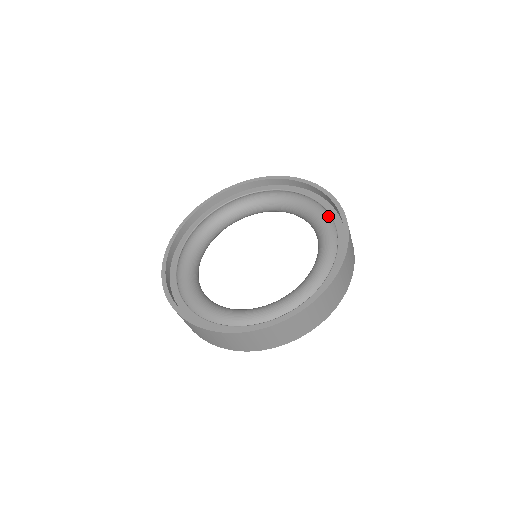
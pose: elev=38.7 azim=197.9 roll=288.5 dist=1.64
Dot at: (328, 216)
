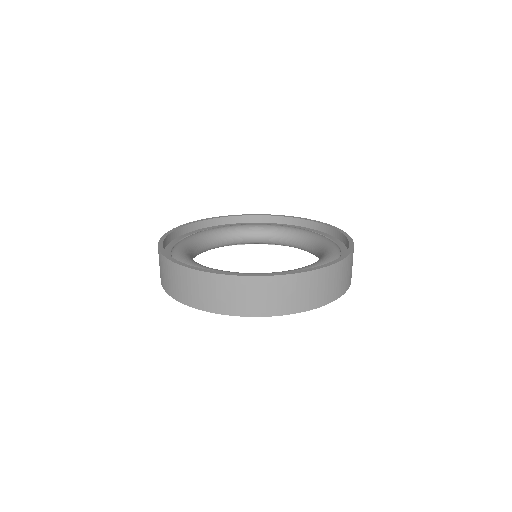
Dot at: (338, 254)
